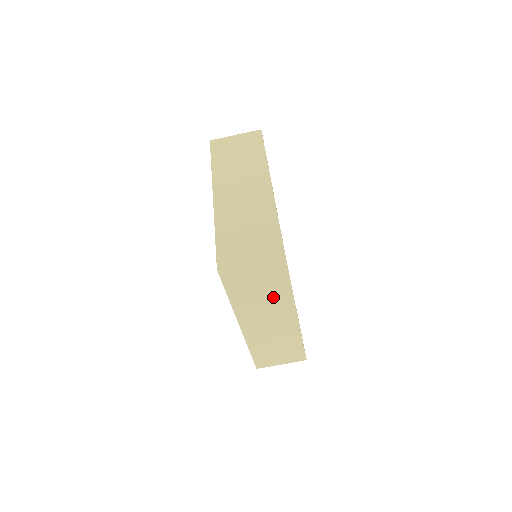
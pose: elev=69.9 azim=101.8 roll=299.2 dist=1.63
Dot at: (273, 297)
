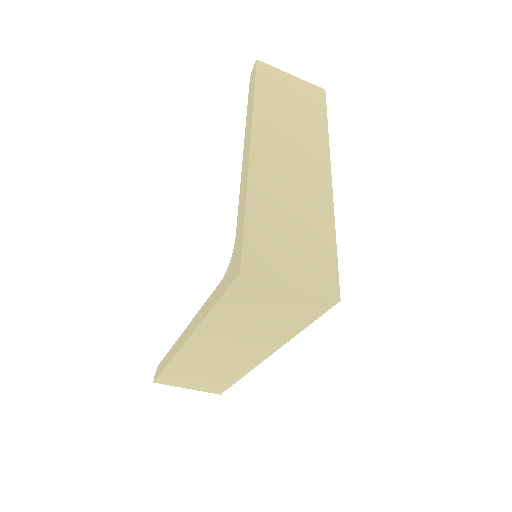
Dot at: (266, 331)
